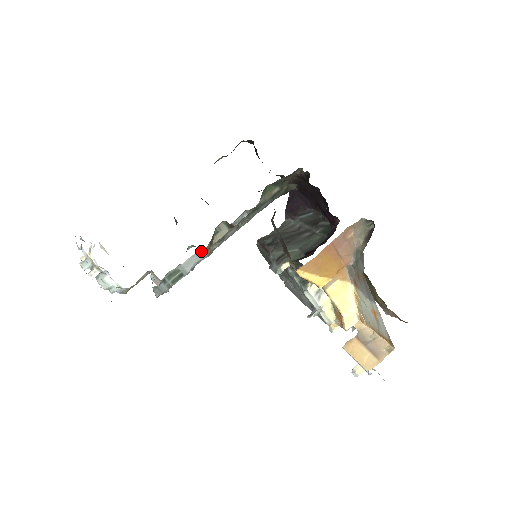
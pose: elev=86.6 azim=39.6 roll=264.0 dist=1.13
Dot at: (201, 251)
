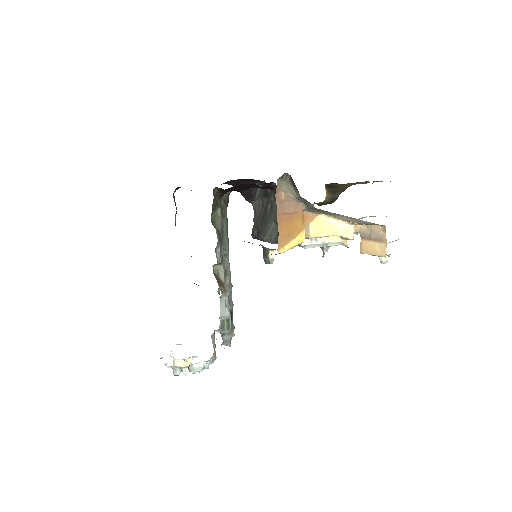
Dot at: (221, 297)
